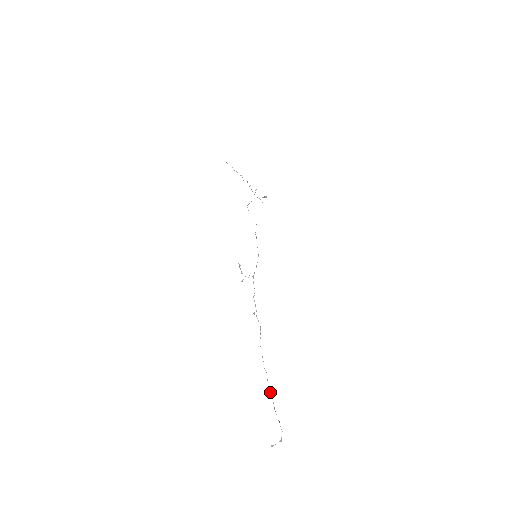
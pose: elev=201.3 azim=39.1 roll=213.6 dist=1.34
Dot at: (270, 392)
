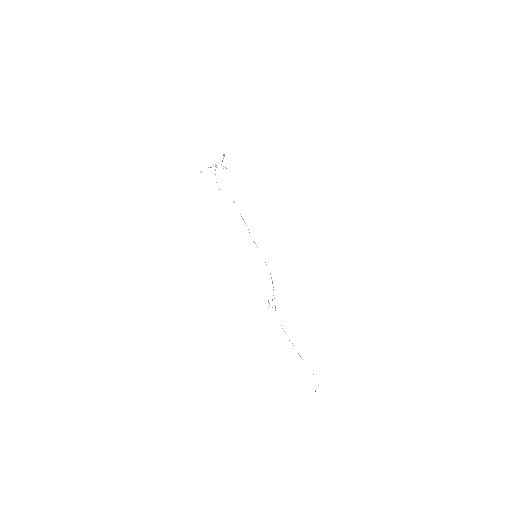
Dot at: occluded
